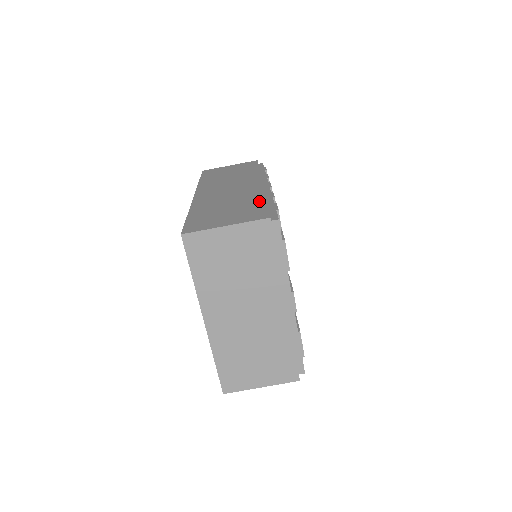
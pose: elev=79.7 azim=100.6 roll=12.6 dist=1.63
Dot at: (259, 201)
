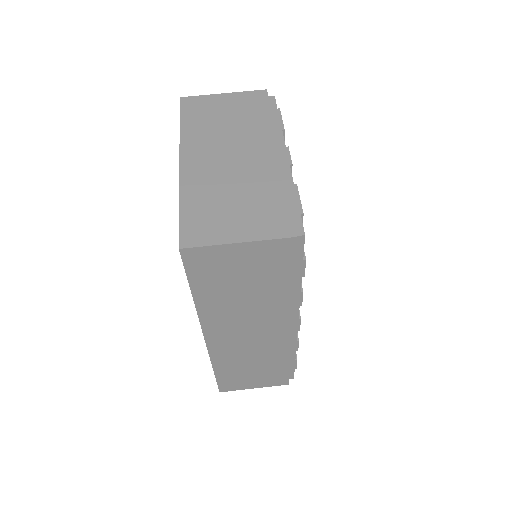
Dot at: occluded
